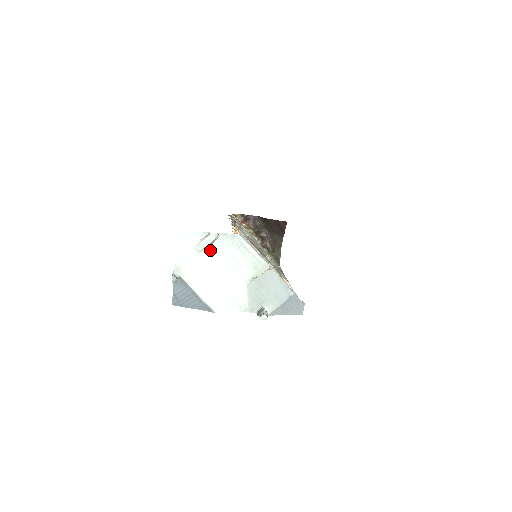
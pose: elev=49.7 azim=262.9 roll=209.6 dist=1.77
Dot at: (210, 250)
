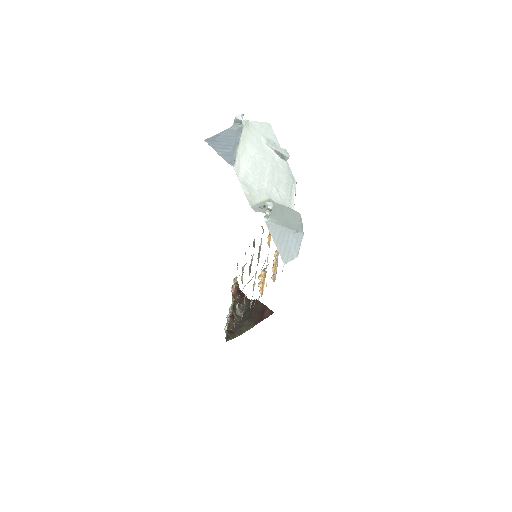
Dot at: (273, 155)
